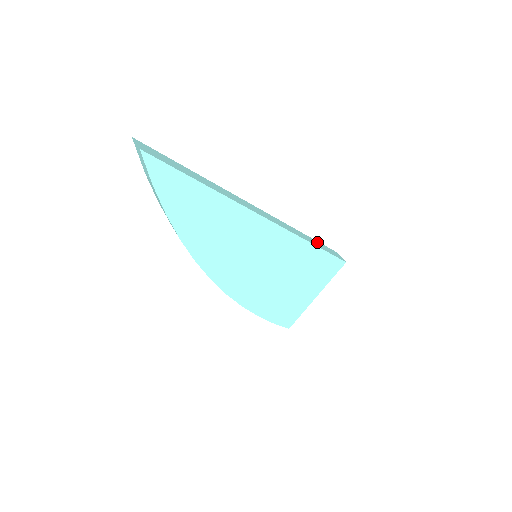
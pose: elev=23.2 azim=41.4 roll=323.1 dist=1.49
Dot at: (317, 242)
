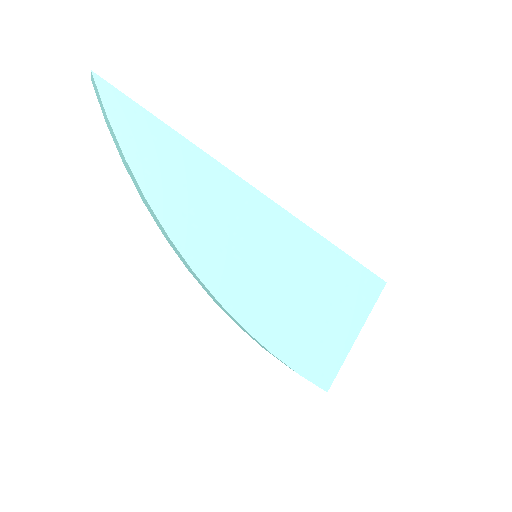
Dot at: occluded
